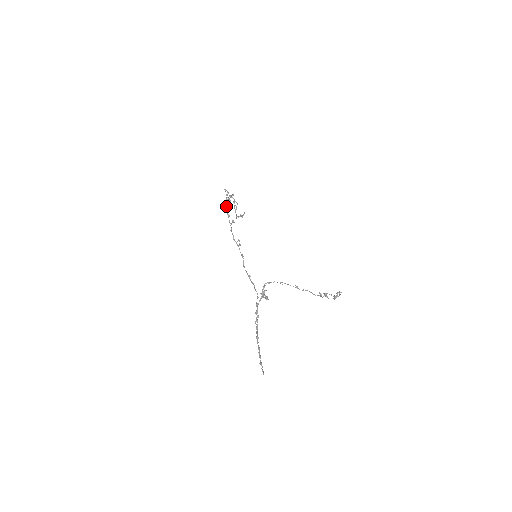
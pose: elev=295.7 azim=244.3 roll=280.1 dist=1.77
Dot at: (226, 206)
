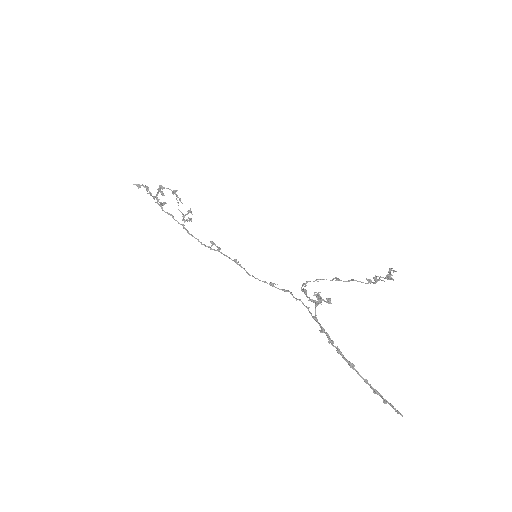
Dot at: (158, 204)
